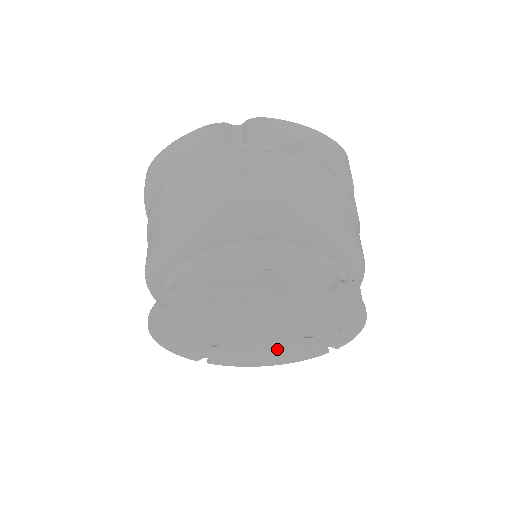
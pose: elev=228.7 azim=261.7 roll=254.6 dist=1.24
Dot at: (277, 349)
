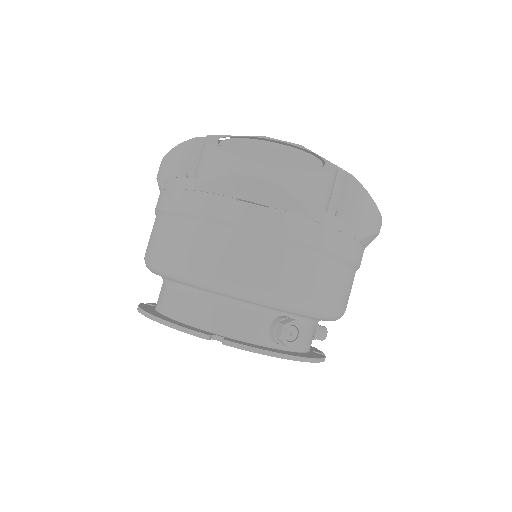
Dot at: occluded
